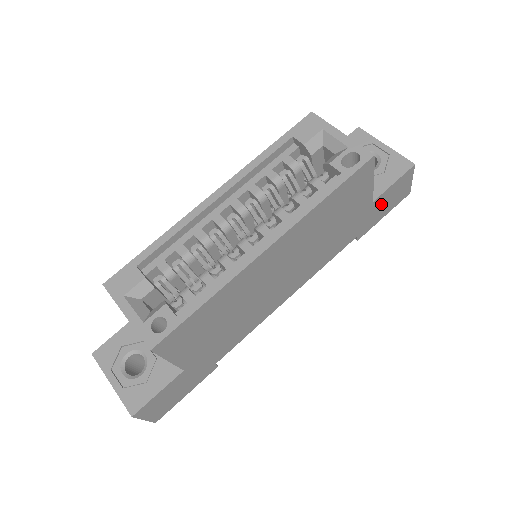
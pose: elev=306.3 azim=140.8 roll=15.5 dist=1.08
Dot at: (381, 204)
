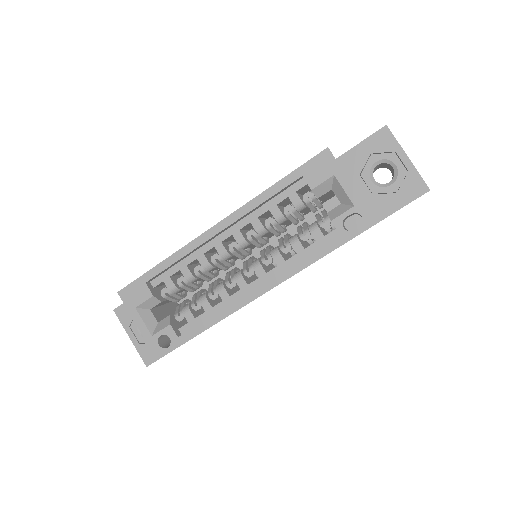
Dot at: occluded
